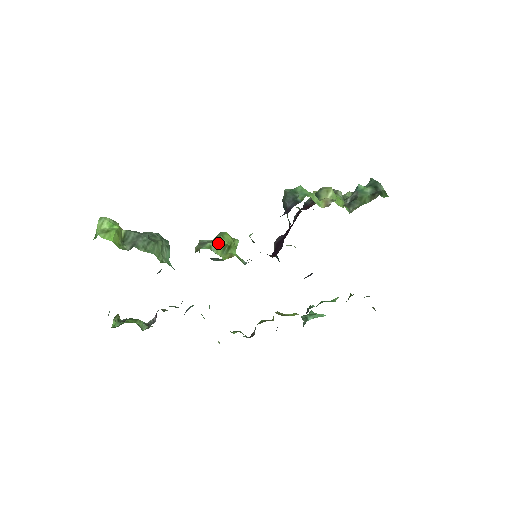
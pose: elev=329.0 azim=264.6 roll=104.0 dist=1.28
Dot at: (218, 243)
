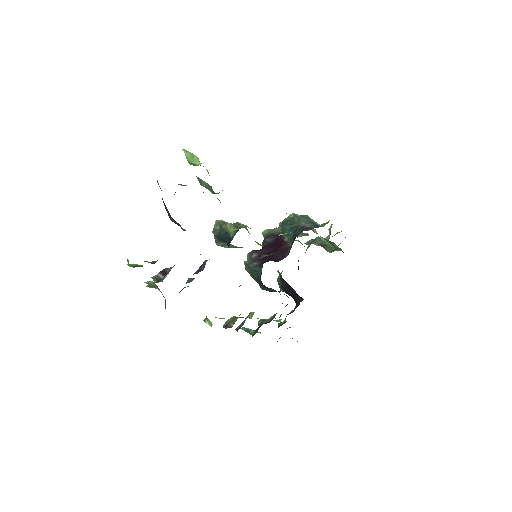
Dot at: occluded
